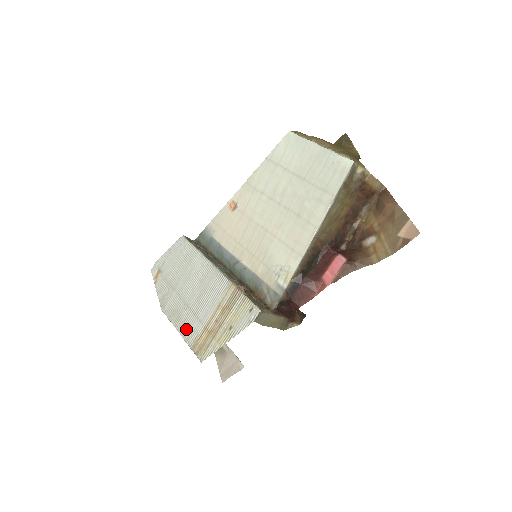
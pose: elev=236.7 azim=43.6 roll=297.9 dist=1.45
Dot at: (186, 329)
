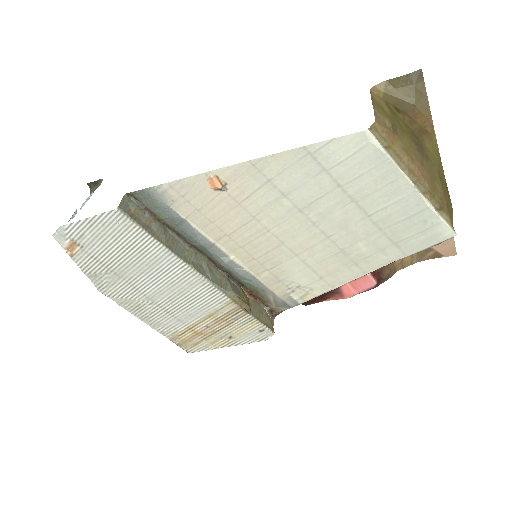
Dot at: (156, 322)
